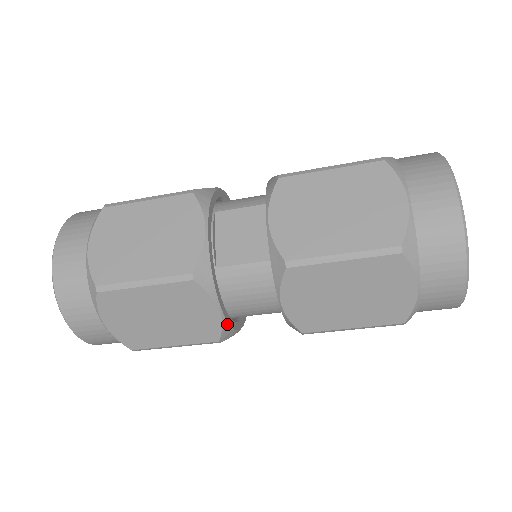
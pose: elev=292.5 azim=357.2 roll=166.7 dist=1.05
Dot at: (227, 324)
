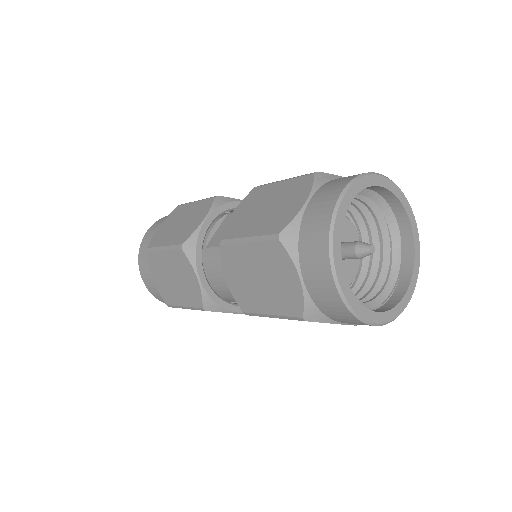
Dot at: (206, 294)
